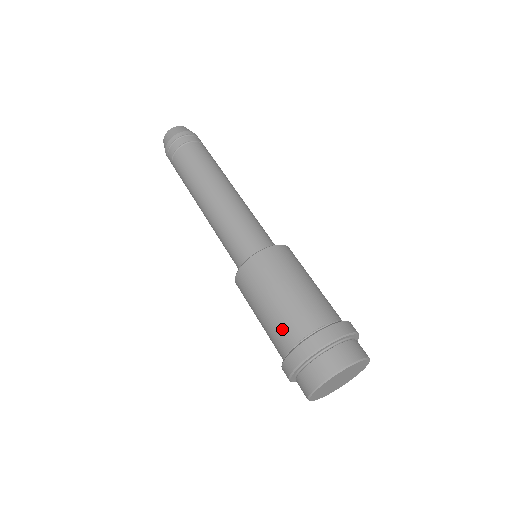
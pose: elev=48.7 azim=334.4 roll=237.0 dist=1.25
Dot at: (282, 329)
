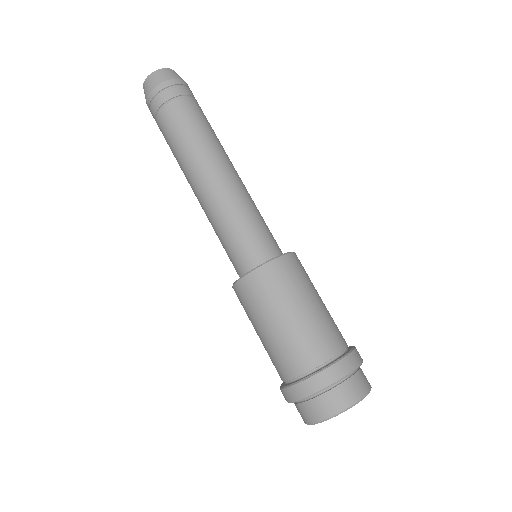
Dot at: (311, 343)
